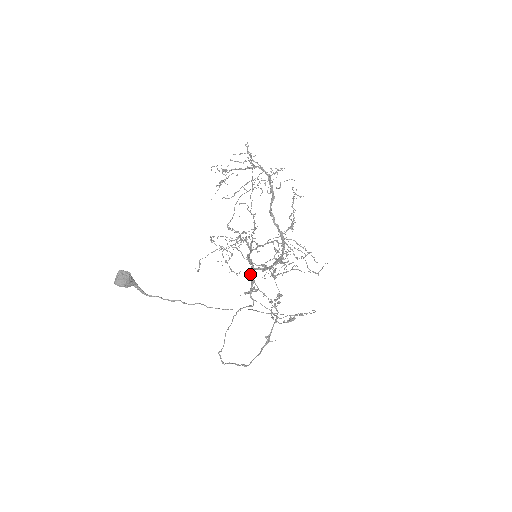
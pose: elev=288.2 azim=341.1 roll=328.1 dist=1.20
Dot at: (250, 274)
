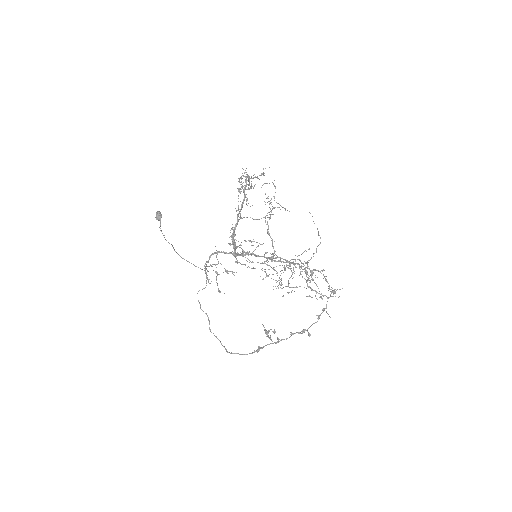
Dot at: (223, 252)
